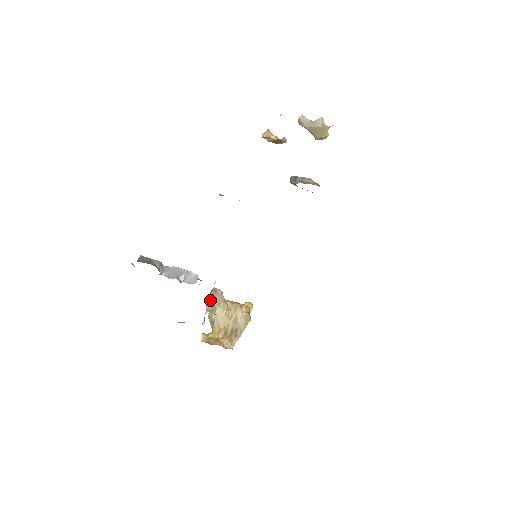
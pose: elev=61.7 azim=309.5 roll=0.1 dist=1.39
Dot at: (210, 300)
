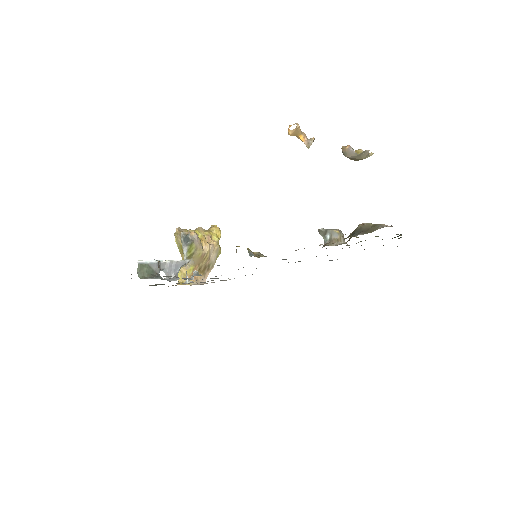
Dot at: (188, 248)
